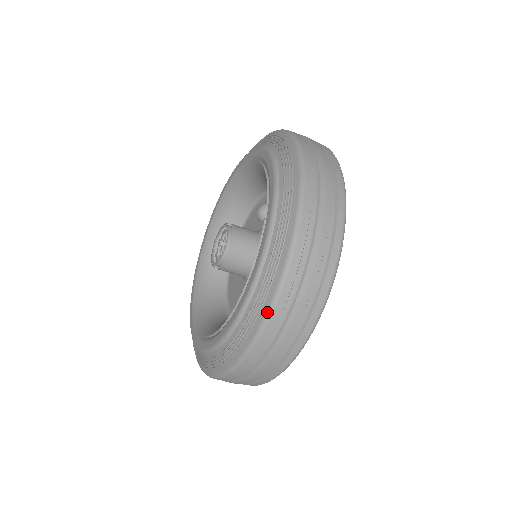
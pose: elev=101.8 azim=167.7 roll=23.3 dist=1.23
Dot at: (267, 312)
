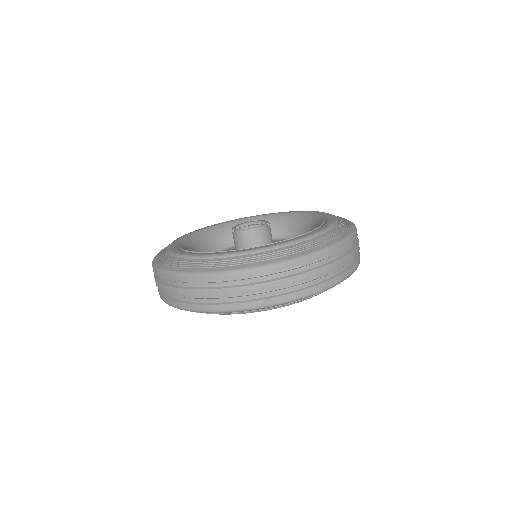
Dot at: (234, 270)
